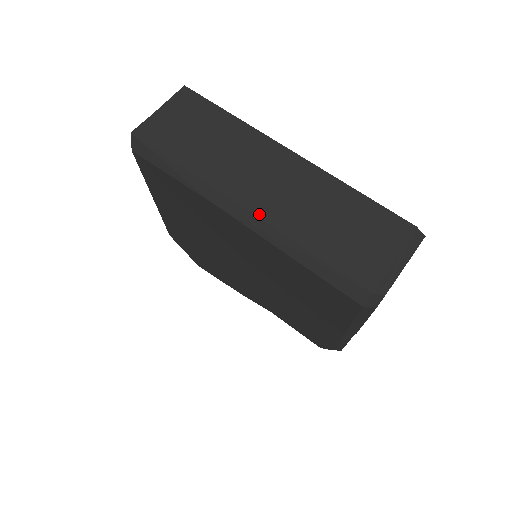
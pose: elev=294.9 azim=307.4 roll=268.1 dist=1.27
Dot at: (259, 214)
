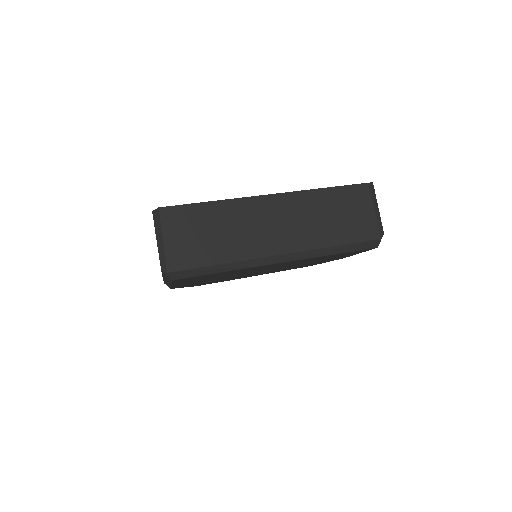
Dot at: (293, 250)
